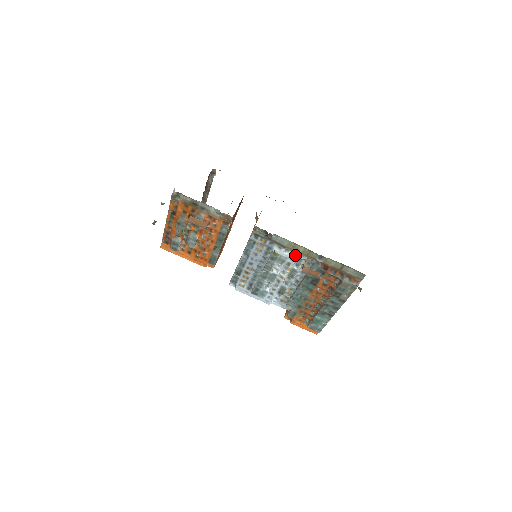
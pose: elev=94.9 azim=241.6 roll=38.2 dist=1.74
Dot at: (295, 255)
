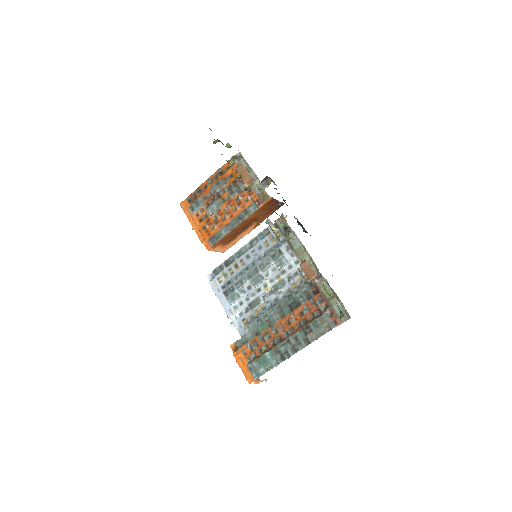
Dot at: (296, 264)
